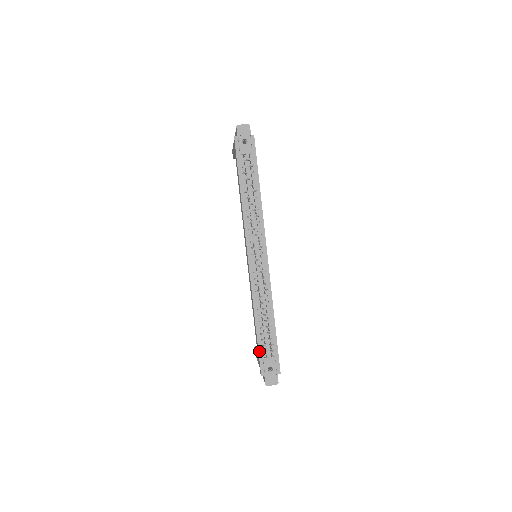
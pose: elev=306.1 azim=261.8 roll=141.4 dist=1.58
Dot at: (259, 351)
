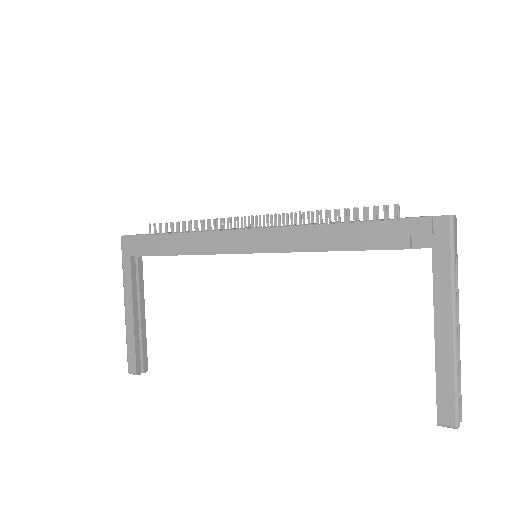
Dot at: (385, 221)
